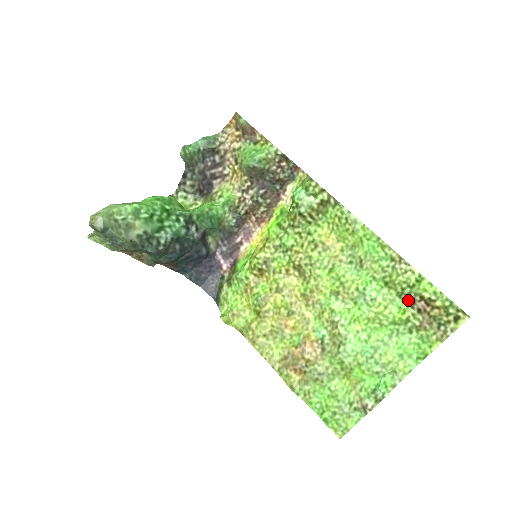
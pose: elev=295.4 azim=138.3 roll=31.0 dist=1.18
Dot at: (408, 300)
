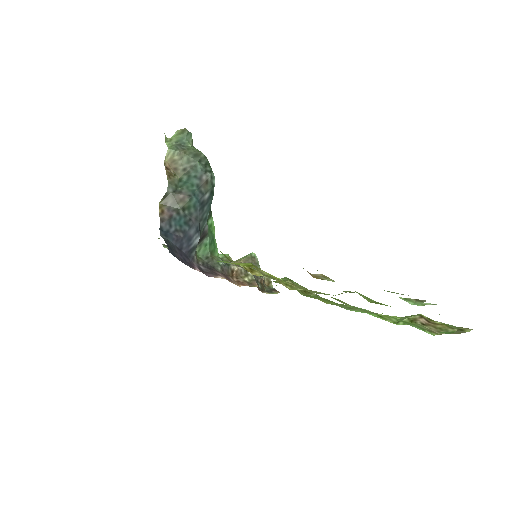
Dot at: (408, 320)
